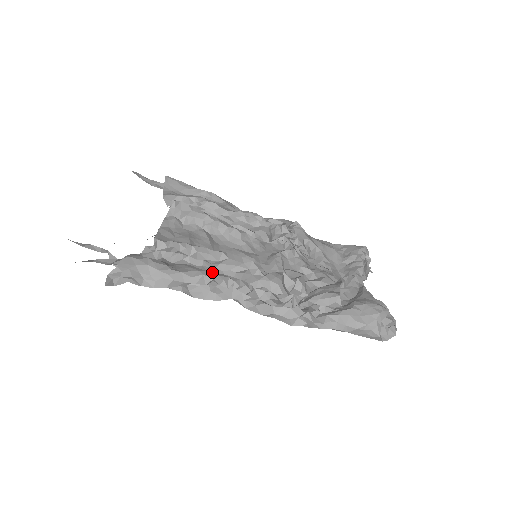
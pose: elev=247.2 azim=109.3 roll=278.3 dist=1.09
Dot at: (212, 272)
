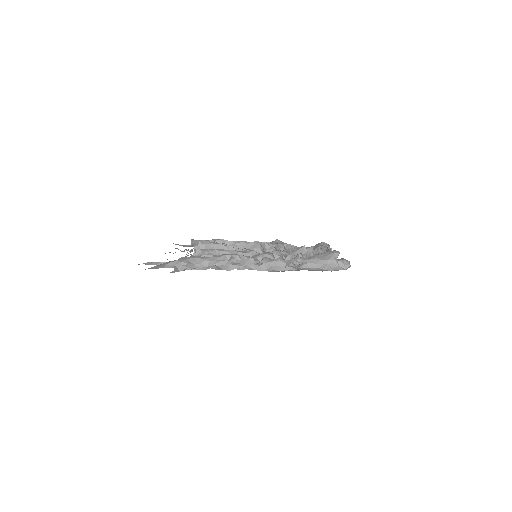
Dot at: (230, 254)
